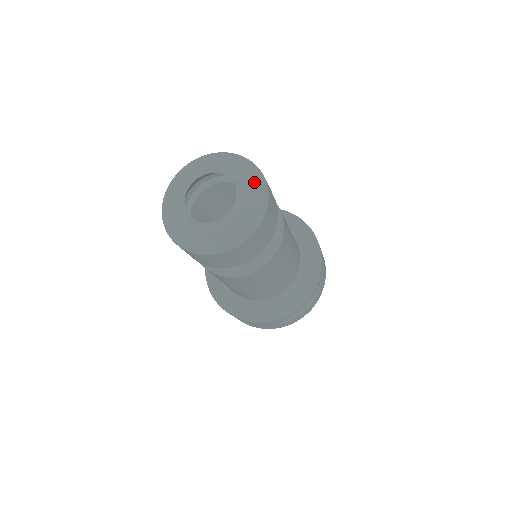
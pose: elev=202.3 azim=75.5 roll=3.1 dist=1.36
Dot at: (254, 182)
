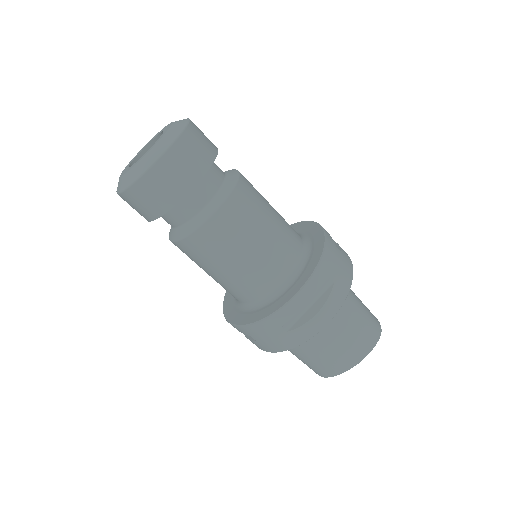
Dot at: (176, 125)
